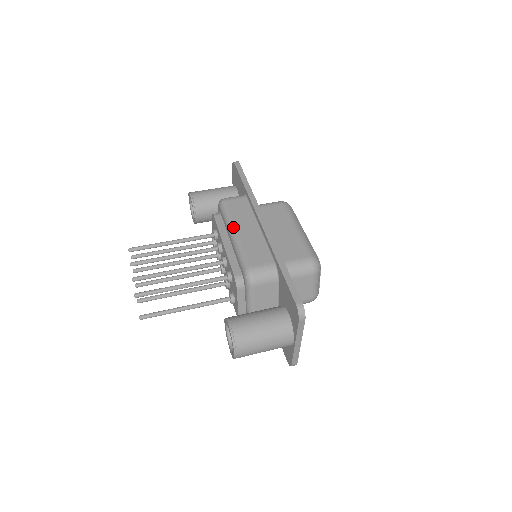
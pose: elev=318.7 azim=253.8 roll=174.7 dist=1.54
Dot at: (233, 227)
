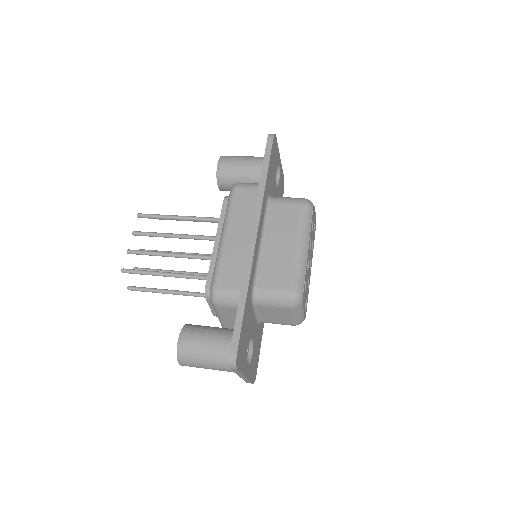
Dot at: (225, 228)
